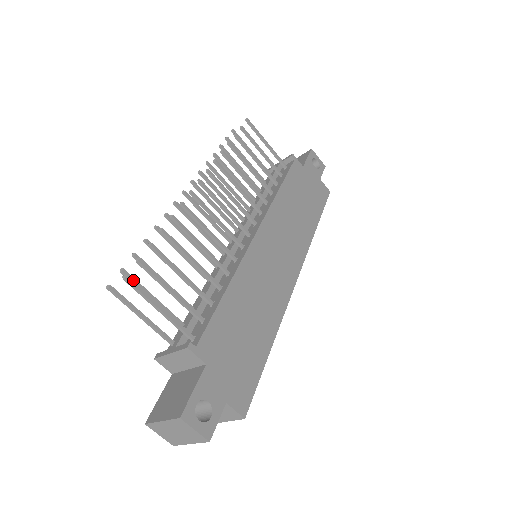
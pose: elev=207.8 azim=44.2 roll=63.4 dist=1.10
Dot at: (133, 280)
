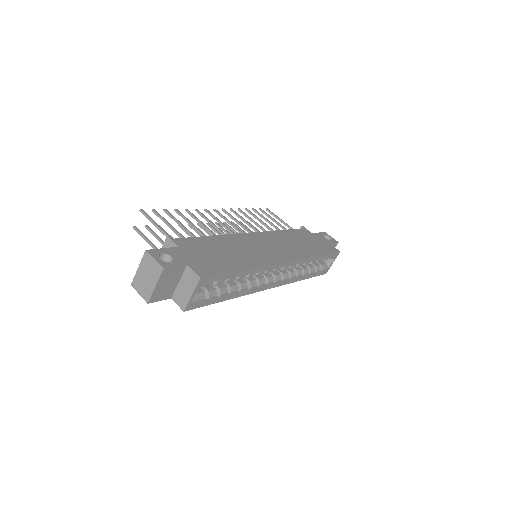
Dot at: (152, 231)
